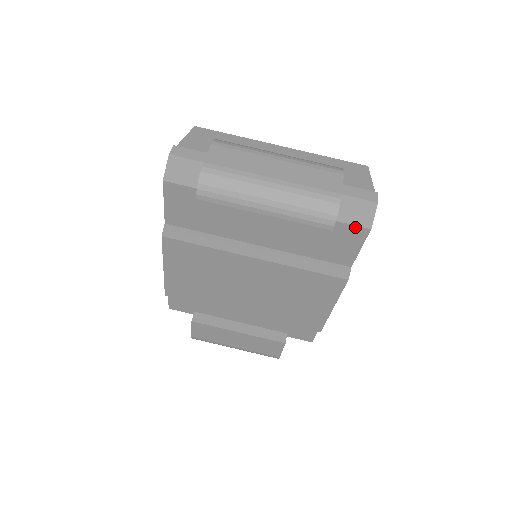
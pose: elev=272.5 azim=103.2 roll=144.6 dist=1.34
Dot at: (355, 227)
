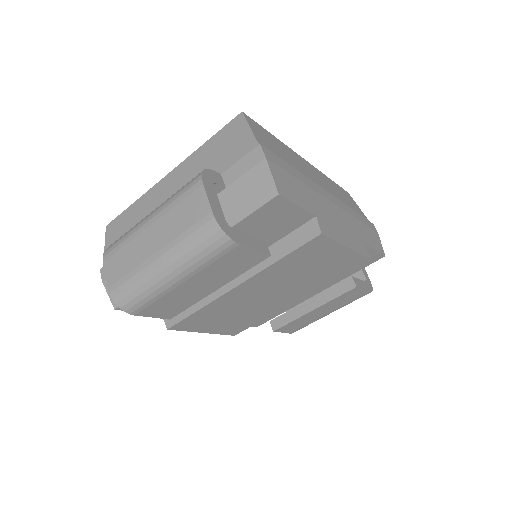
Dot at: (265, 205)
